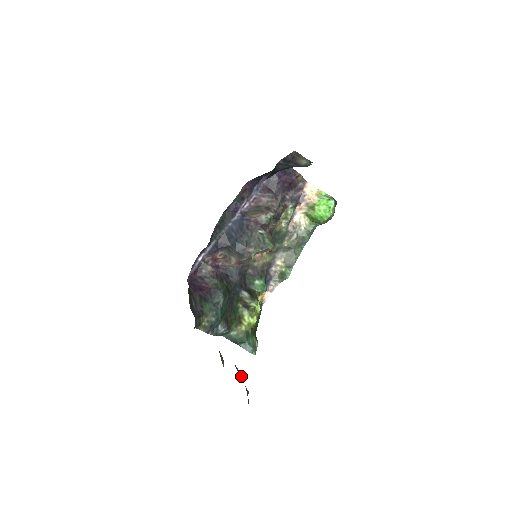
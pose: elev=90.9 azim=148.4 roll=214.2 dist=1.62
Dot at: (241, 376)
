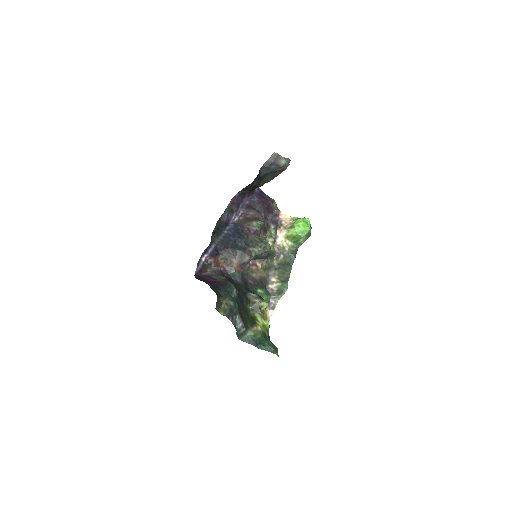
Dot at: occluded
